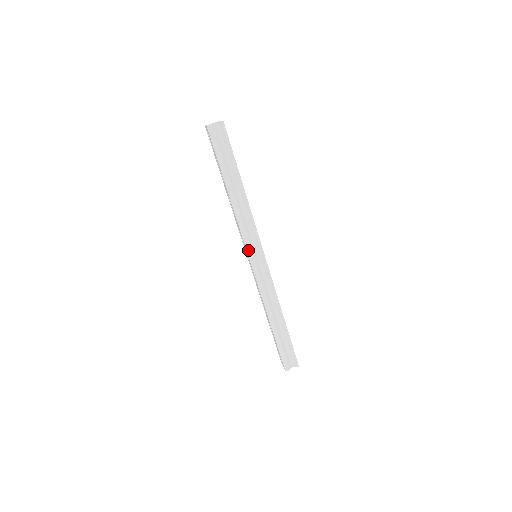
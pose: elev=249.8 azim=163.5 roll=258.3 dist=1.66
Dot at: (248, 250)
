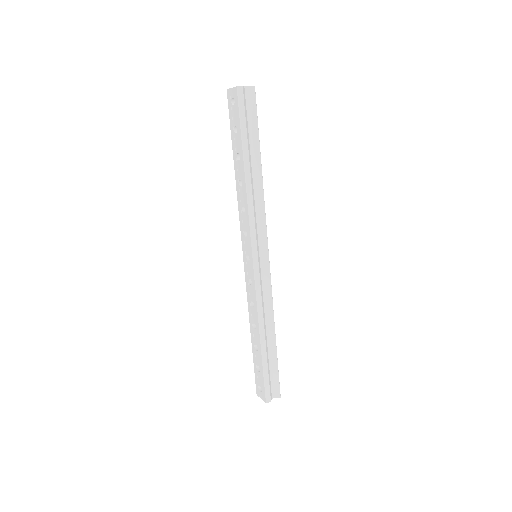
Dot at: (253, 246)
